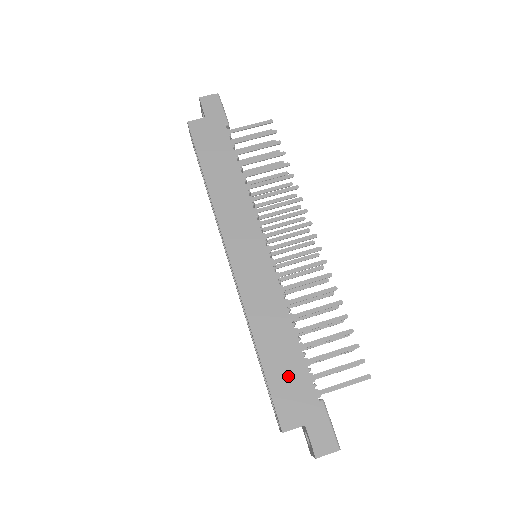
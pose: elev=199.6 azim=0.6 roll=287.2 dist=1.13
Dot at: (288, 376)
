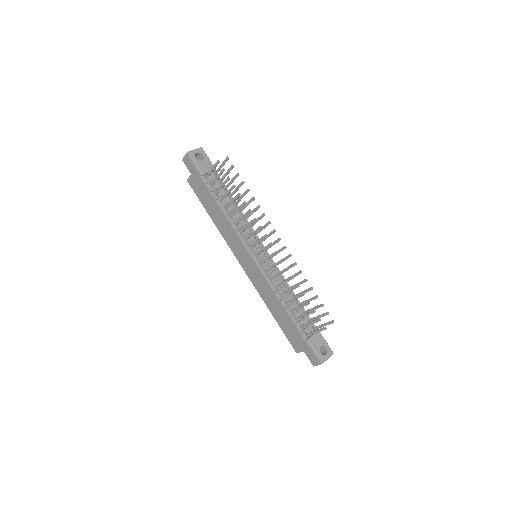
Dot at: (288, 328)
